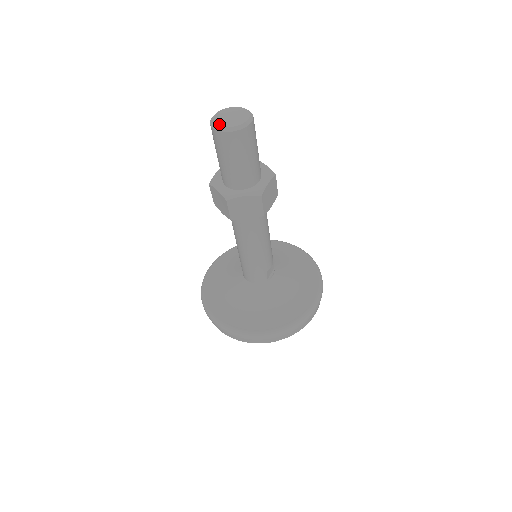
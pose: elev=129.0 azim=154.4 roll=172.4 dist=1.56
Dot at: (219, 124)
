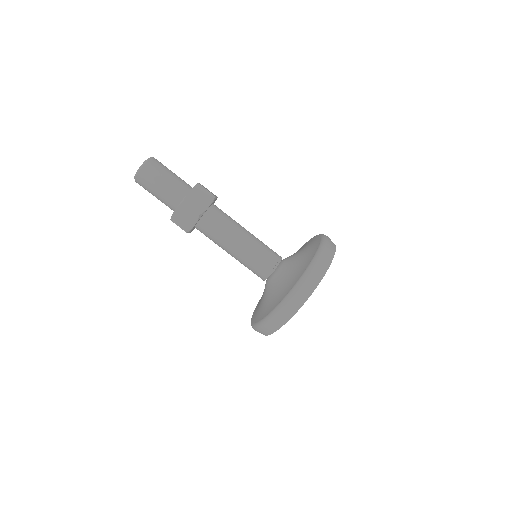
Dot at: occluded
